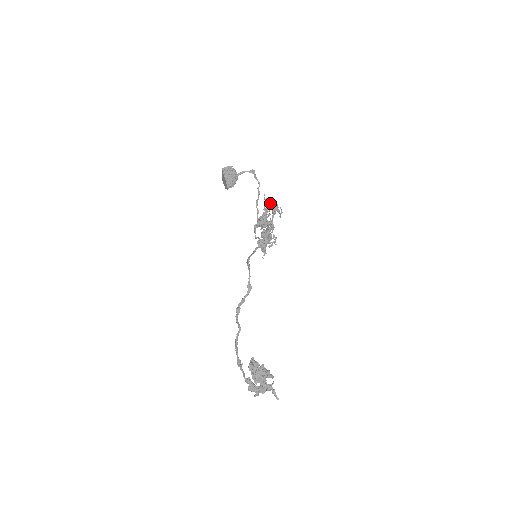
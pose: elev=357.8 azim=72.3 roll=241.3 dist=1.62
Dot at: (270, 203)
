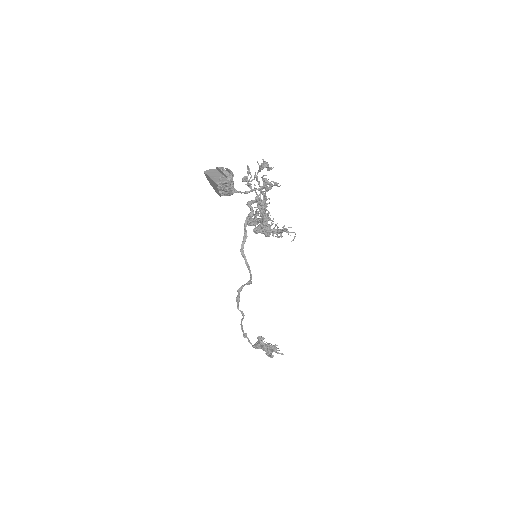
Dot at: occluded
